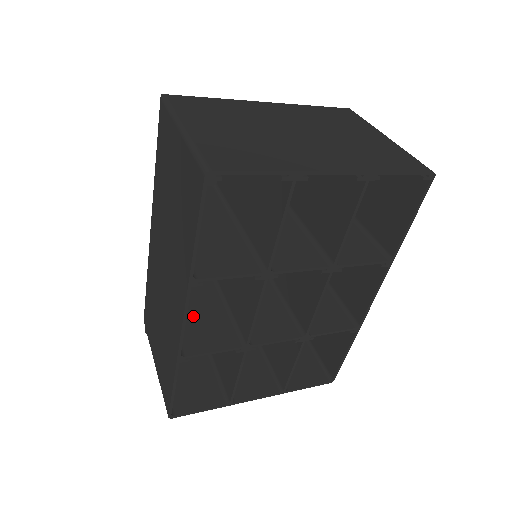
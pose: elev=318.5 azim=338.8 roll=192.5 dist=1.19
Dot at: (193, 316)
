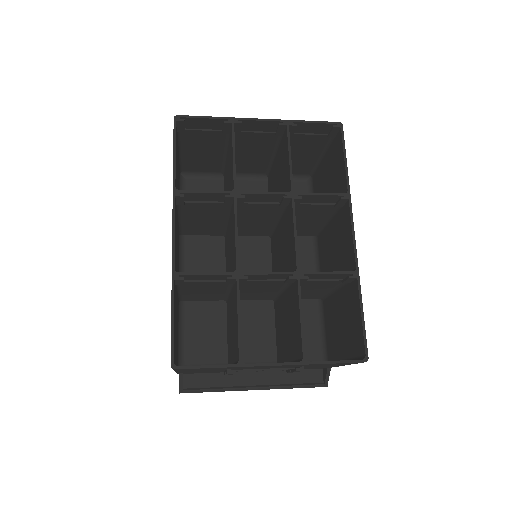
Dot at: occluded
